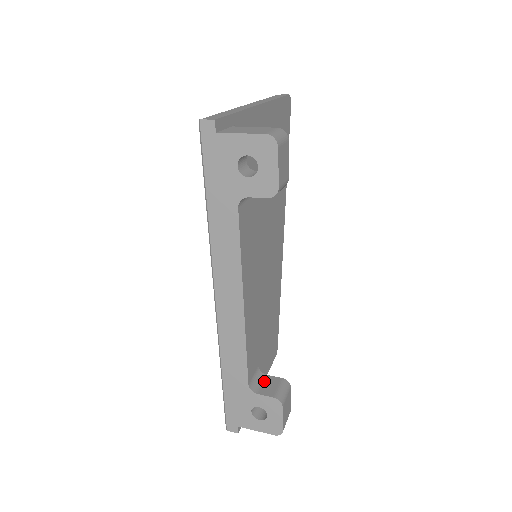
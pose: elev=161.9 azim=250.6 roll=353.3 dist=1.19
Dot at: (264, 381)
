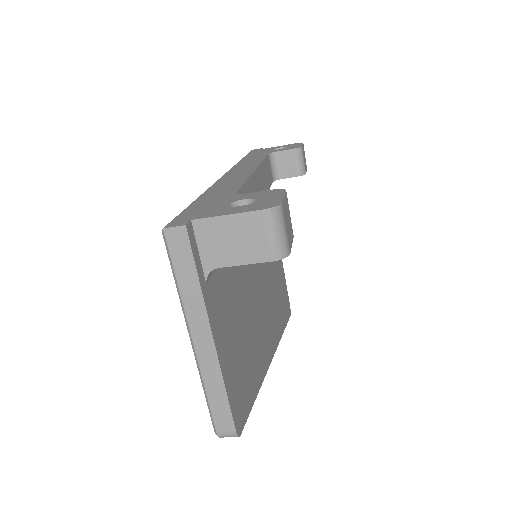
Dot at: occluded
